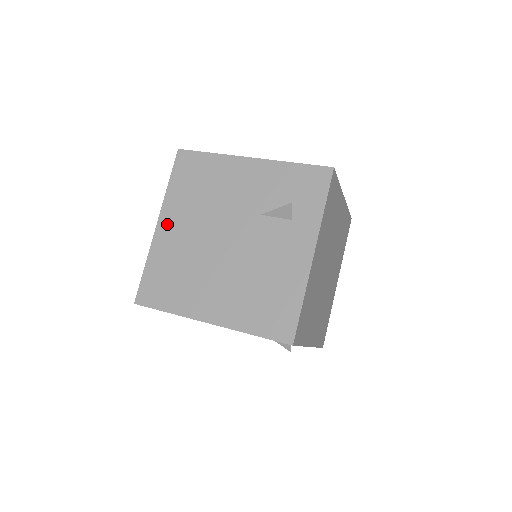
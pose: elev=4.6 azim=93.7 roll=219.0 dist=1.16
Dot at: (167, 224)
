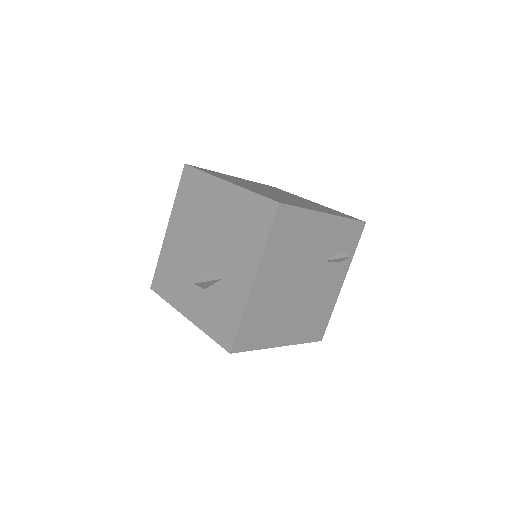
Dot at: (263, 279)
